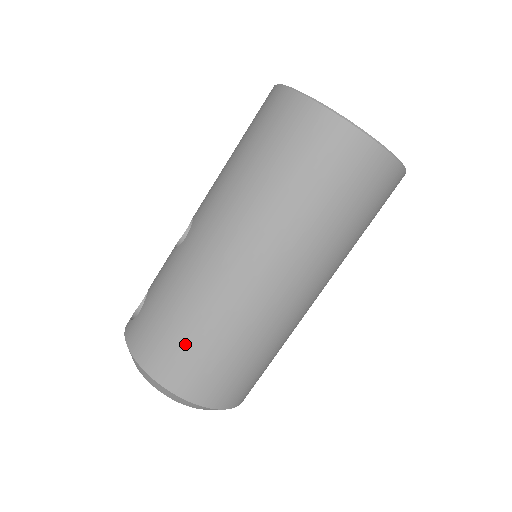
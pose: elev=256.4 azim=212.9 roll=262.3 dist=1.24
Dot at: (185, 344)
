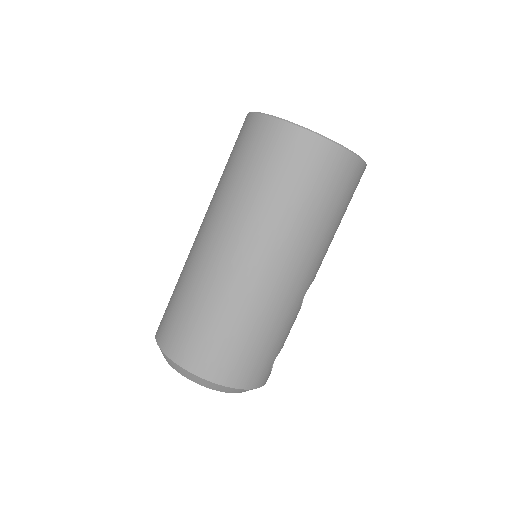
Dot at: (189, 323)
